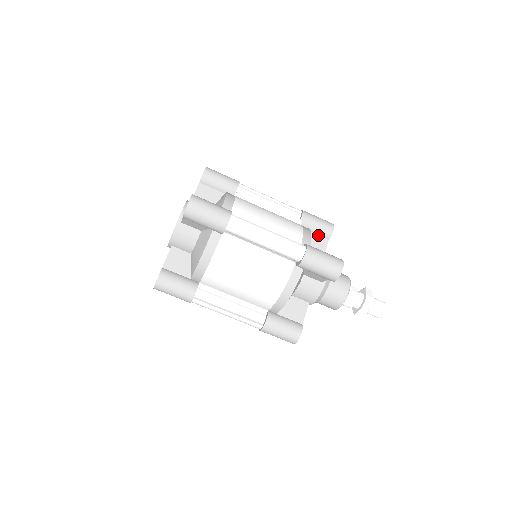
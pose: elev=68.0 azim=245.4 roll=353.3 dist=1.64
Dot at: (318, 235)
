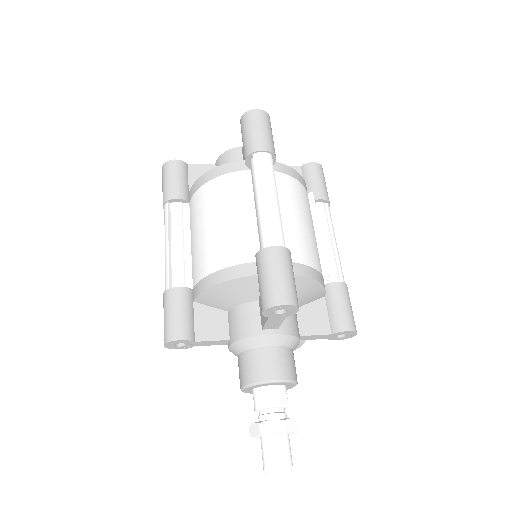
Dot at: (328, 317)
